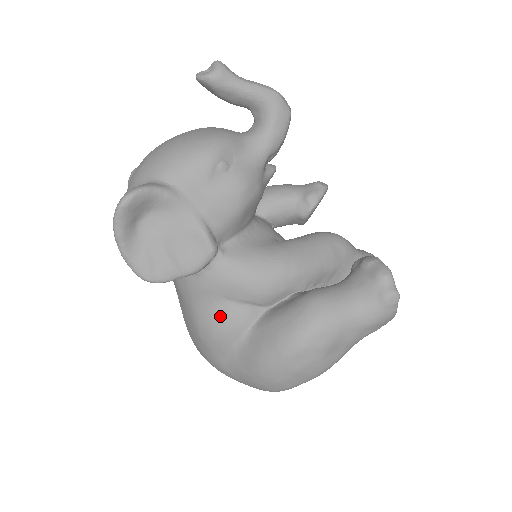
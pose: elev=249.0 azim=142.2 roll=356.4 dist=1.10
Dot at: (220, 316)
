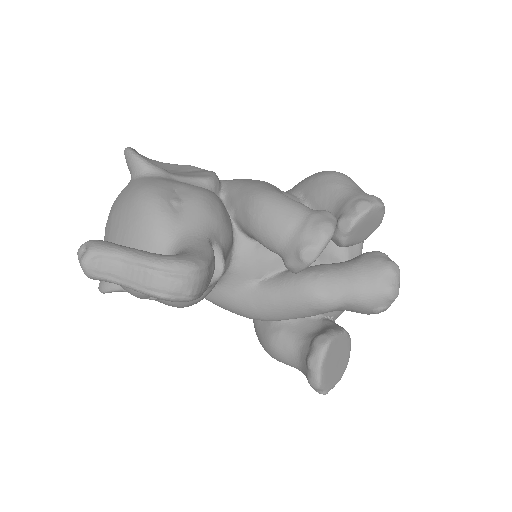
Dot at: occluded
